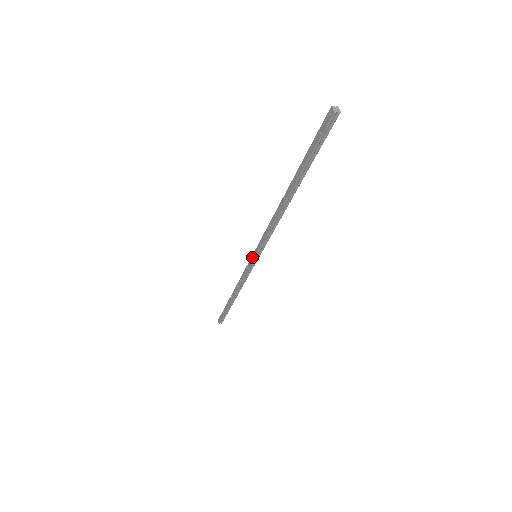
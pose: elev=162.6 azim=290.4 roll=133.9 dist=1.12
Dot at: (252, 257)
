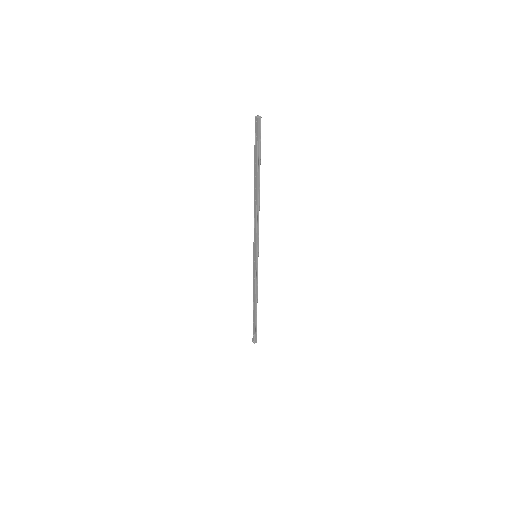
Dot at: (254, 259)
